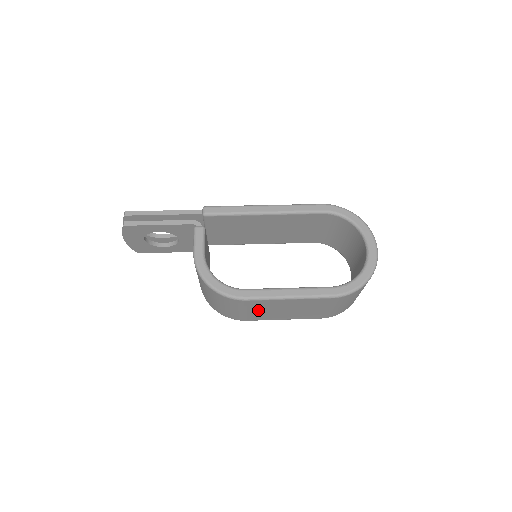
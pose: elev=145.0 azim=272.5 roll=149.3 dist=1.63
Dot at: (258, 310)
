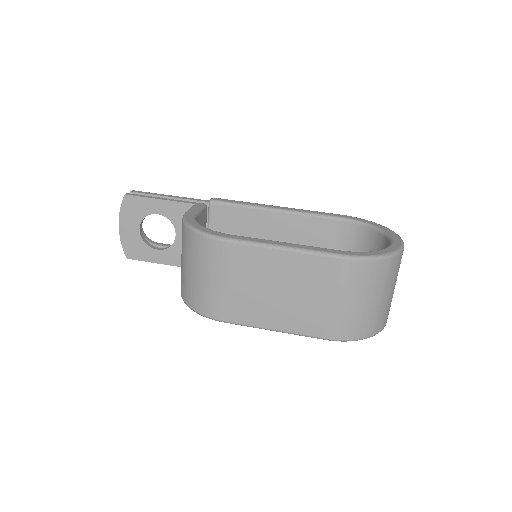
Dot at: (242, 283)
